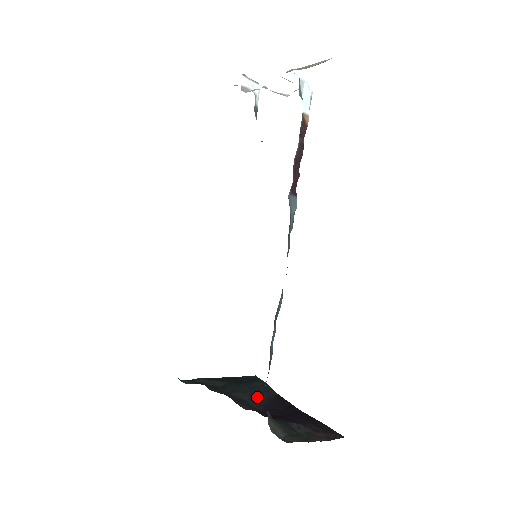
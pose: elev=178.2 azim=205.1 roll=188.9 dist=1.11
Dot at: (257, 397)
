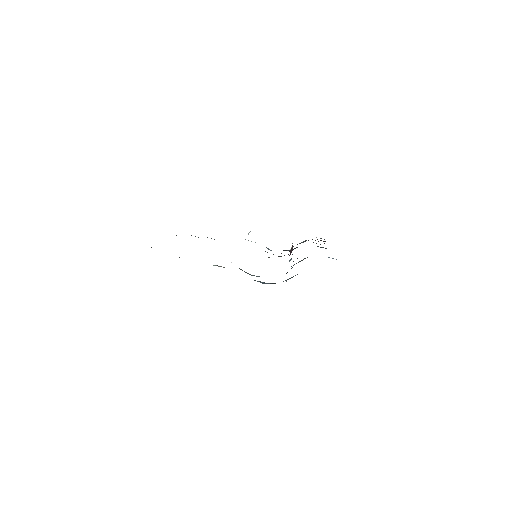
Dot at: occluded
